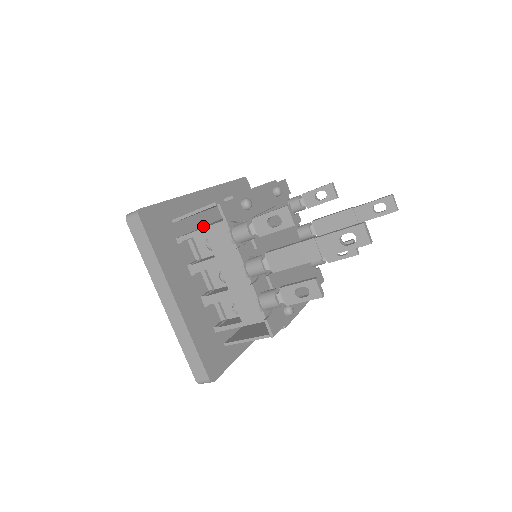
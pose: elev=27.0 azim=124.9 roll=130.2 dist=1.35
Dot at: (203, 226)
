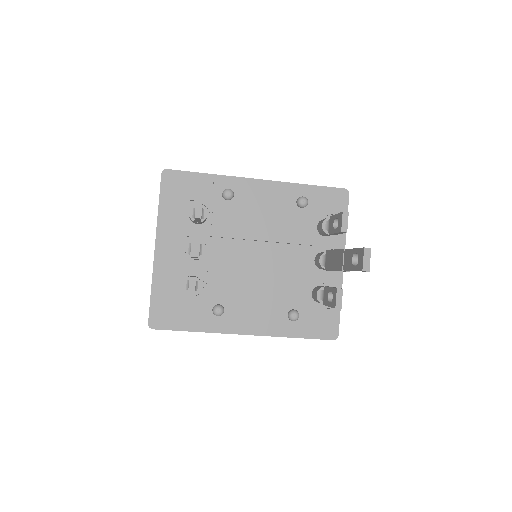
Dot at: occluded
